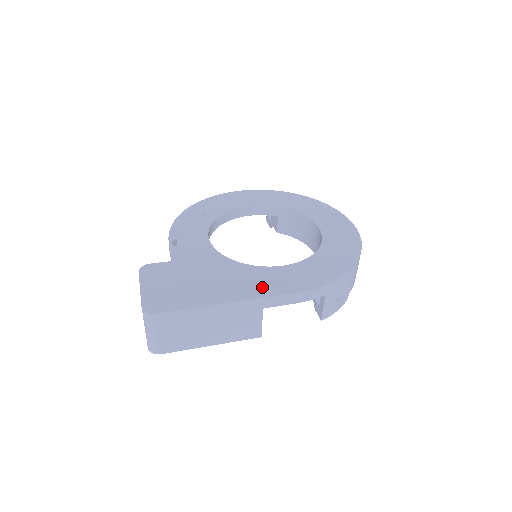
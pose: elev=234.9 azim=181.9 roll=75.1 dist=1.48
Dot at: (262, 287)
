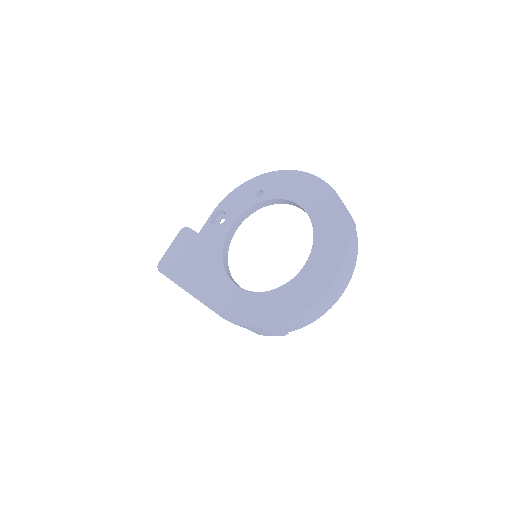
Dot at: (210, 295)
